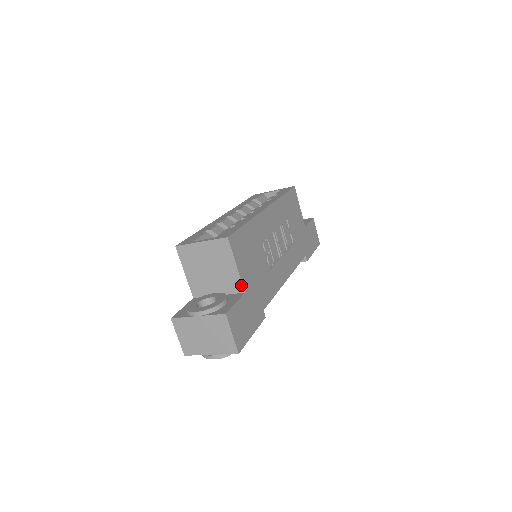
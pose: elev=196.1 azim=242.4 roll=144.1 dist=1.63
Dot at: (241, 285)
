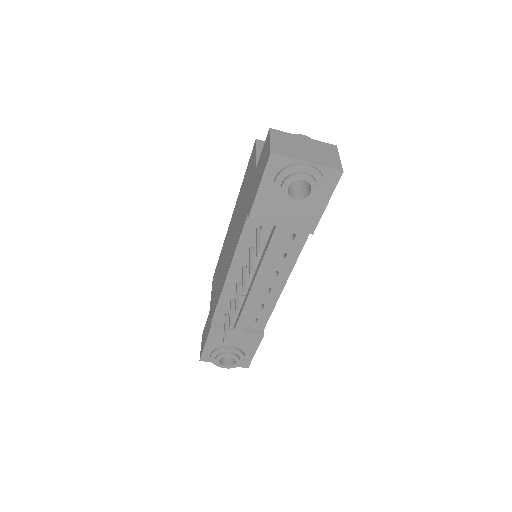
Dot at: occluded
